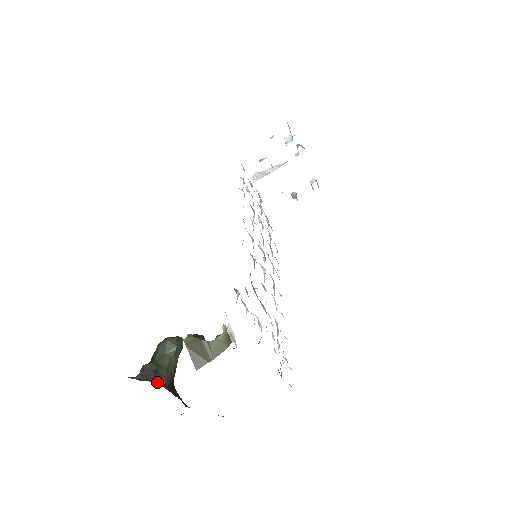
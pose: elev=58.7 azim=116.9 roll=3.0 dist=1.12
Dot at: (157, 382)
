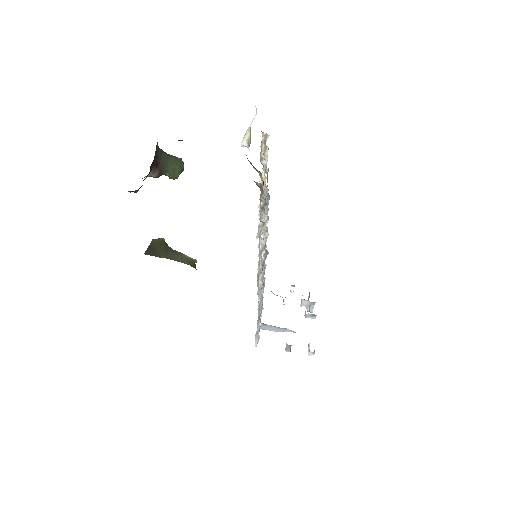
Dot at: occluded
